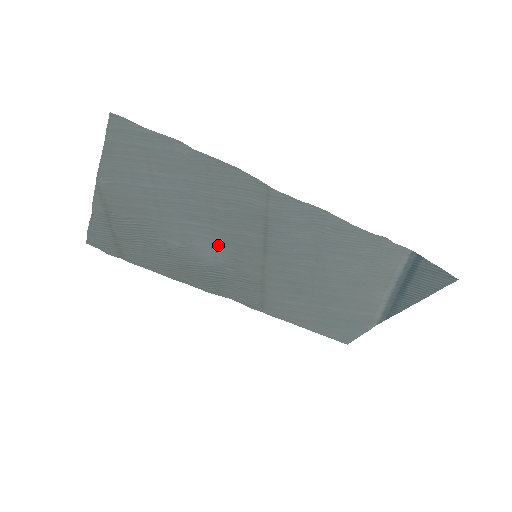
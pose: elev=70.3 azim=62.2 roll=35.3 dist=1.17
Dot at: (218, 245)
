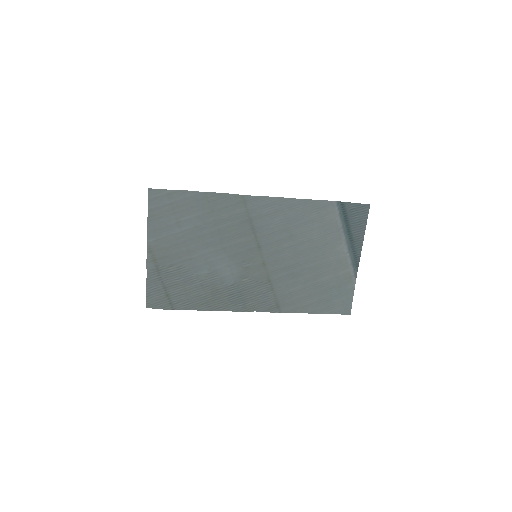
Dot at: (231, 261)
